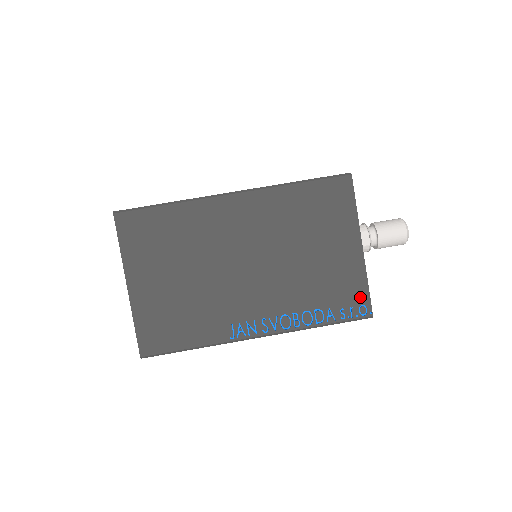
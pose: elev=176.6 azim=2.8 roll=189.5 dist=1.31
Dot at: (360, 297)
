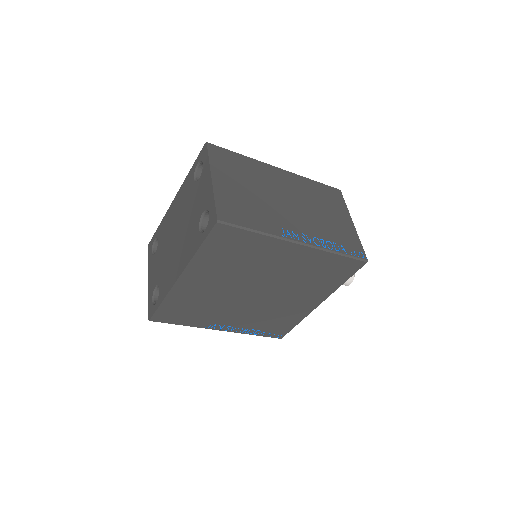
Dot at: (358, 247)
